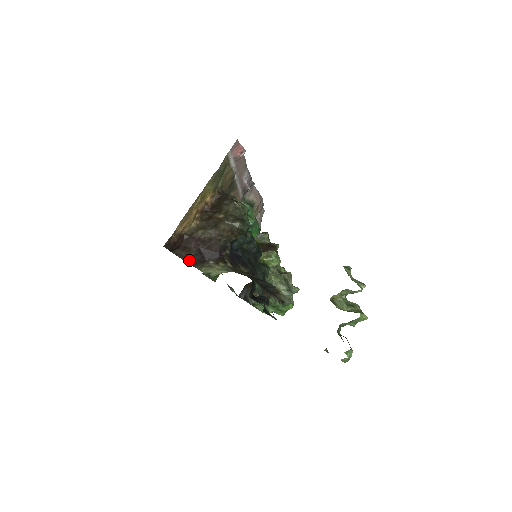
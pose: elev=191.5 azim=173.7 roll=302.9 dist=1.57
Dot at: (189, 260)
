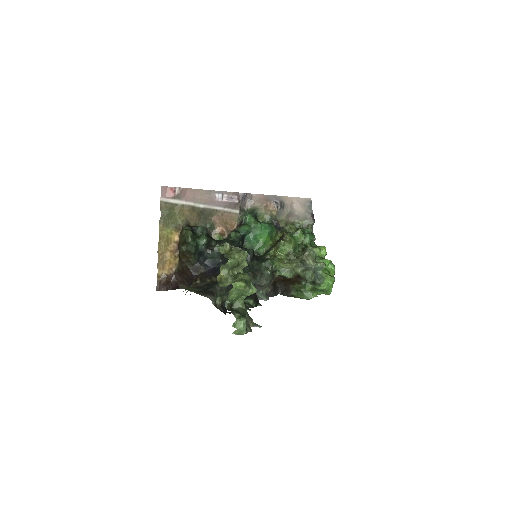
Dot at: occluded
